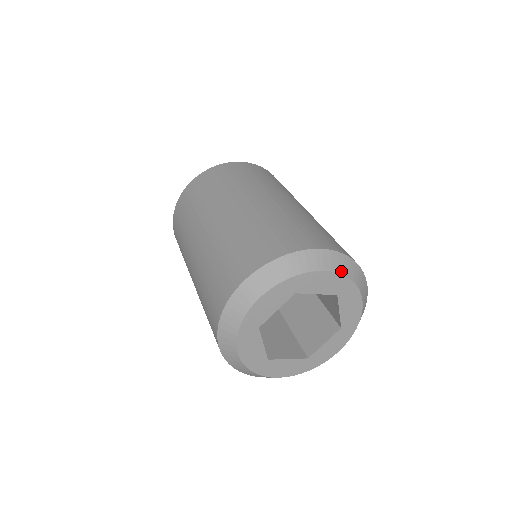
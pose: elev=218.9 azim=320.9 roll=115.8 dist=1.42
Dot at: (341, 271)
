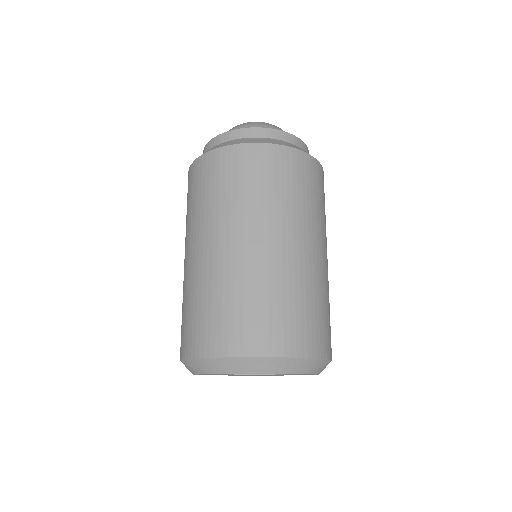
Dot at: (320, 372)
